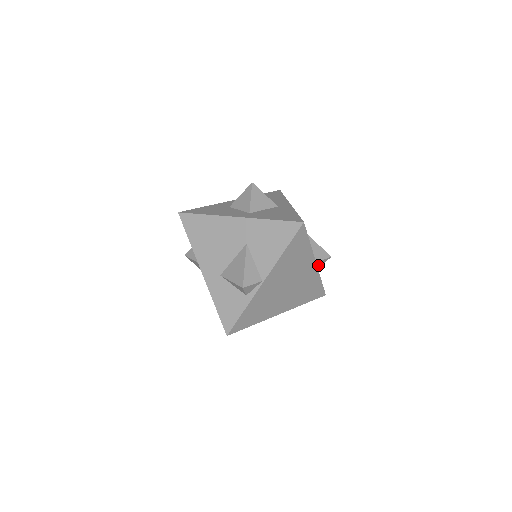
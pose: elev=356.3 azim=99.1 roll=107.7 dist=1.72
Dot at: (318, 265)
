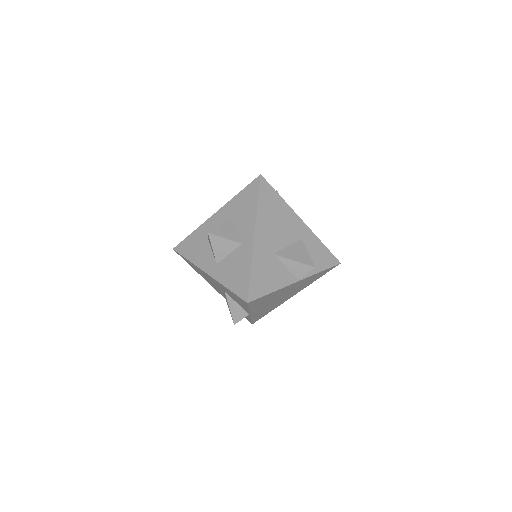
Dot at: occluded
